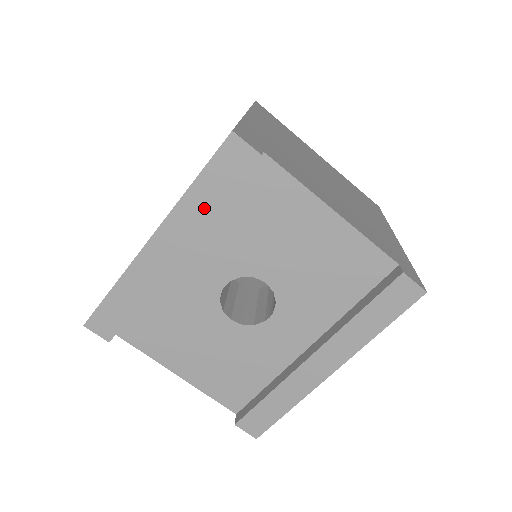
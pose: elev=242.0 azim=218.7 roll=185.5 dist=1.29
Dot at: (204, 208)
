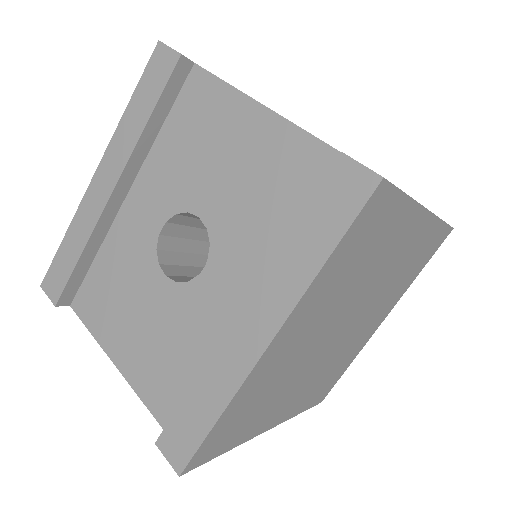
Dot at: (136, 127)
